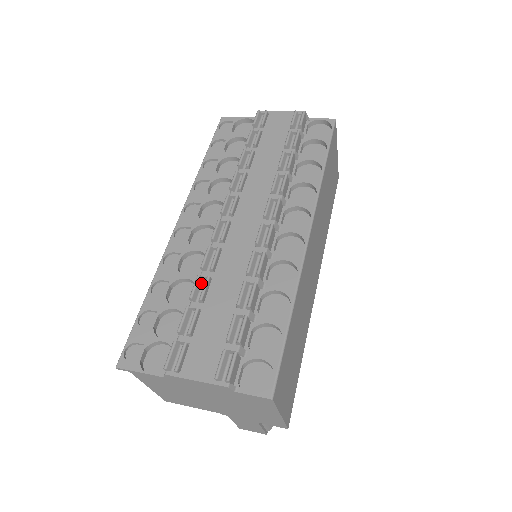
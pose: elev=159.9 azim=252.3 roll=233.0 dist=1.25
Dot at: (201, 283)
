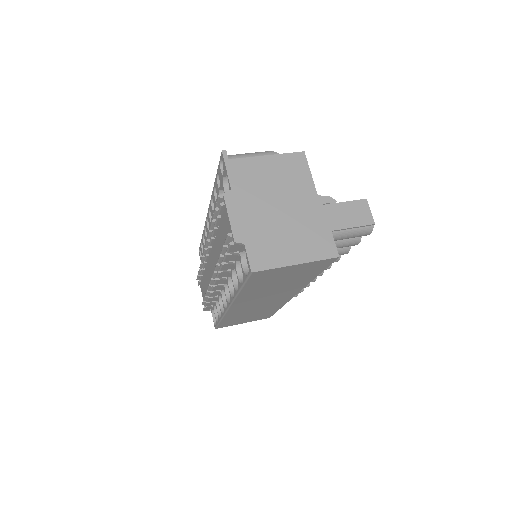
Dot at: occluded
